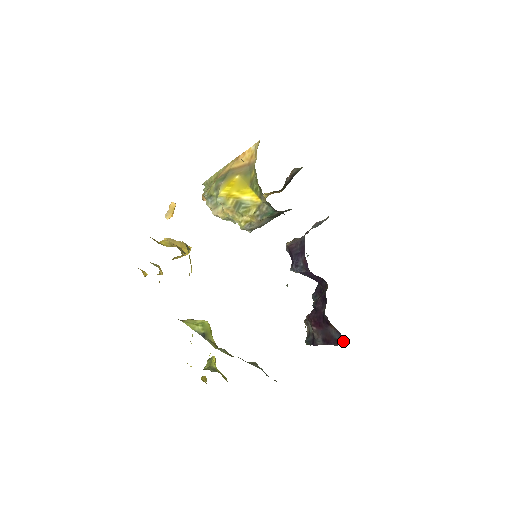
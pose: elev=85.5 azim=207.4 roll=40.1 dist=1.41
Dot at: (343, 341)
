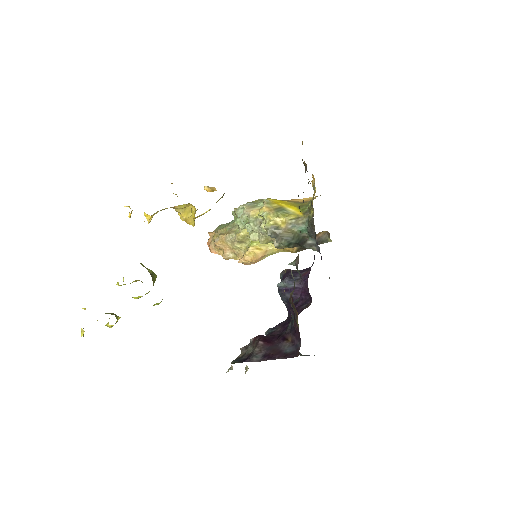
Dot at: (297, 352)
